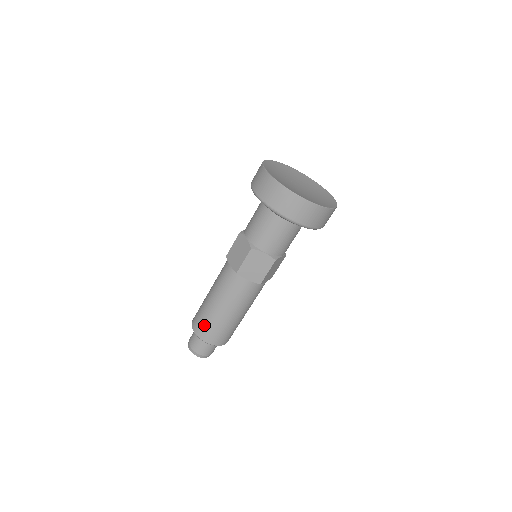
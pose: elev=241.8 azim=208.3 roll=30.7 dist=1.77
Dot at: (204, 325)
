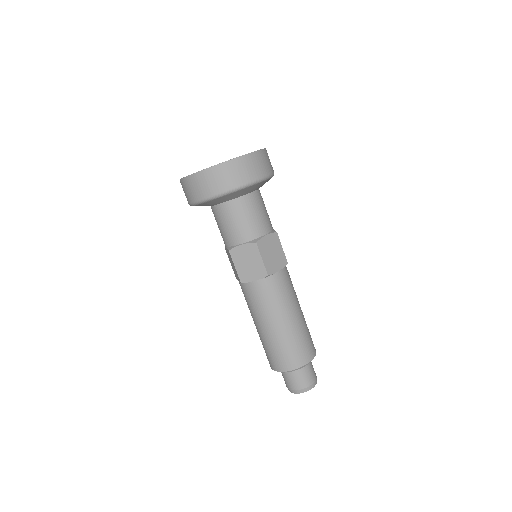
Dot at: (270, 355)
